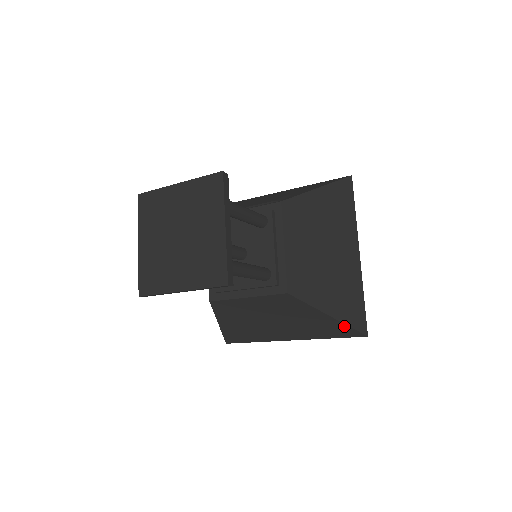
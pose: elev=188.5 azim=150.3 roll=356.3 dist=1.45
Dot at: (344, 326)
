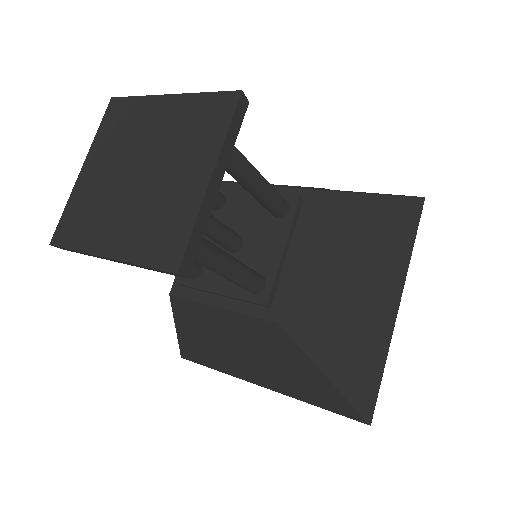
Dot at: (343, 399)
